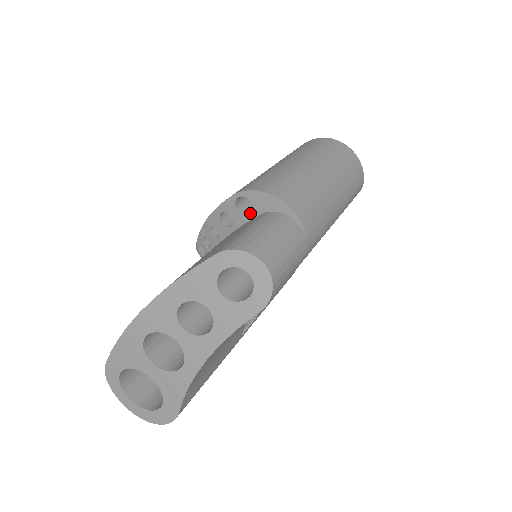
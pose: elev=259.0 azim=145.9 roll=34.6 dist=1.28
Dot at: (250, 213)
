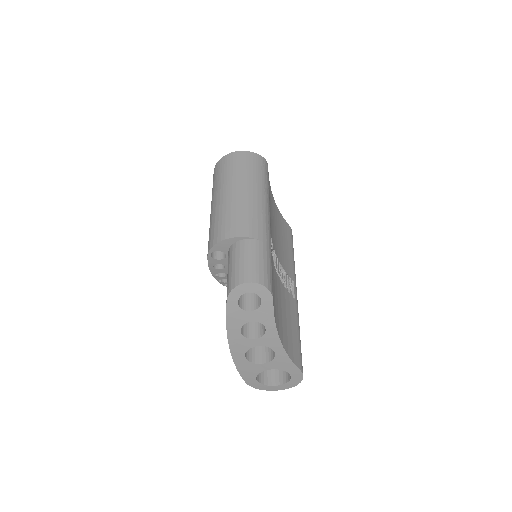
Dot at: (224, 253)
